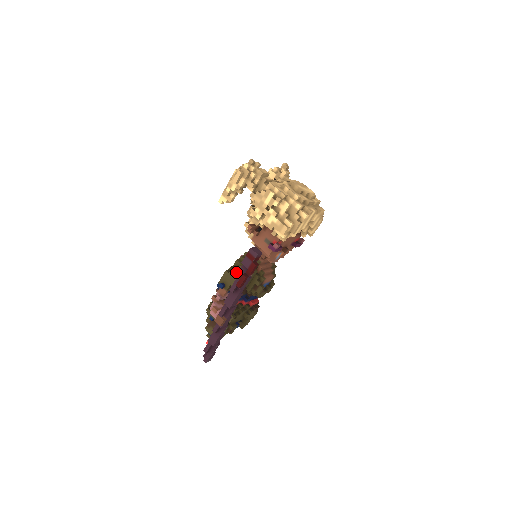
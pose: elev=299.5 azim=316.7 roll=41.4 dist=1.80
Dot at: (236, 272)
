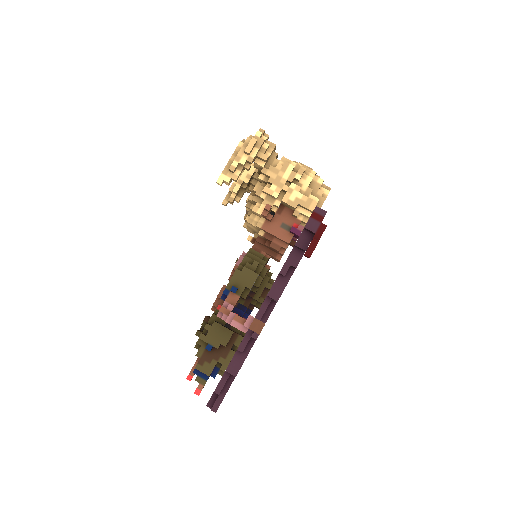
Dot at: (250, 269)
